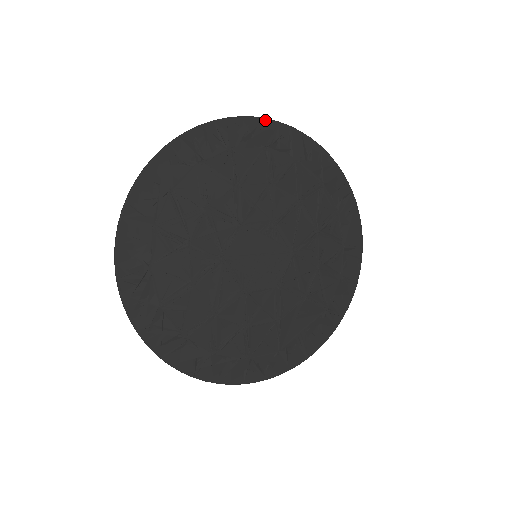
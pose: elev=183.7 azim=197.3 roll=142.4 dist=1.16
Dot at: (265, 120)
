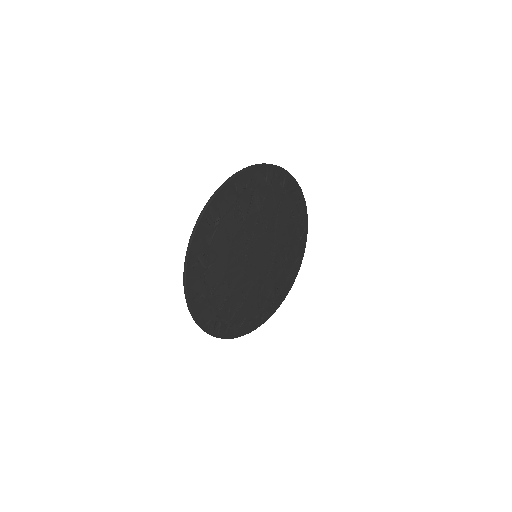
Dot at: (301, 190)
